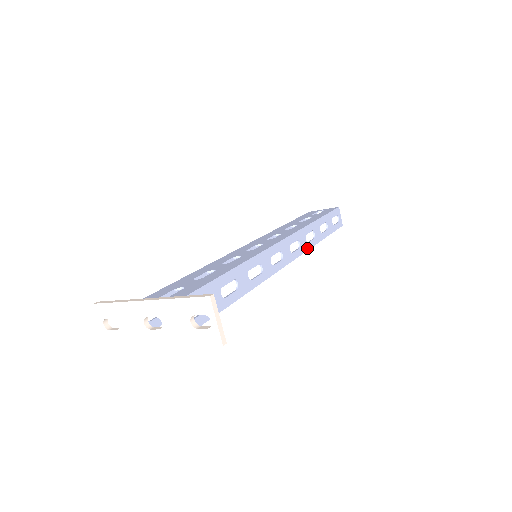
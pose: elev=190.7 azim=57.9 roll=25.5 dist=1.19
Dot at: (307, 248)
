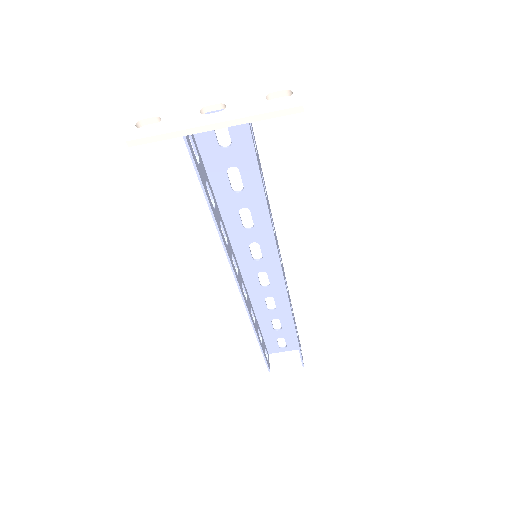
Dot at: (291, 310)
